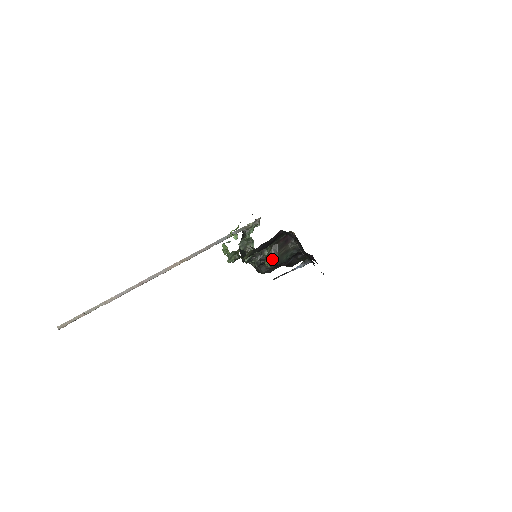
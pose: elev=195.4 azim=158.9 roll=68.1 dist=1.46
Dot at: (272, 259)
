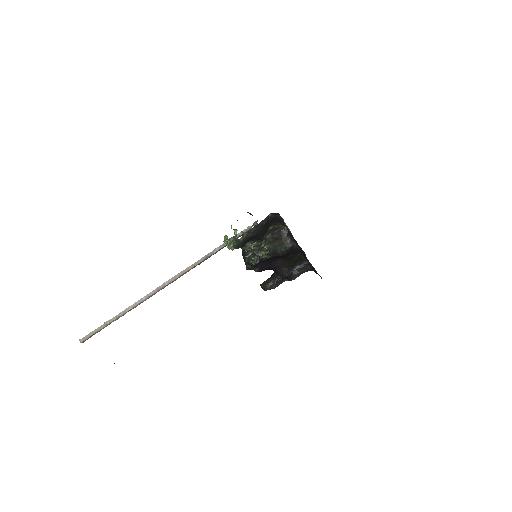
Dot at: (267, 249)
